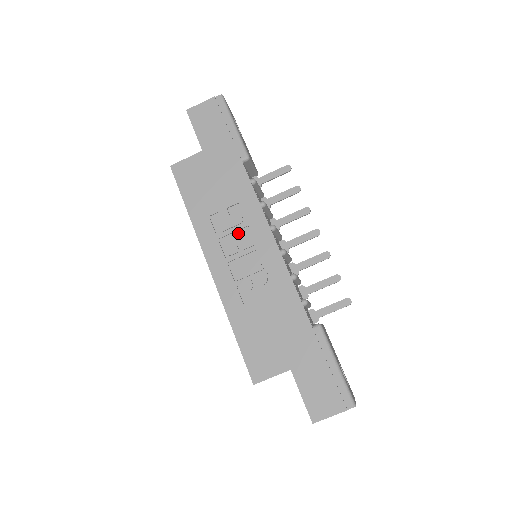
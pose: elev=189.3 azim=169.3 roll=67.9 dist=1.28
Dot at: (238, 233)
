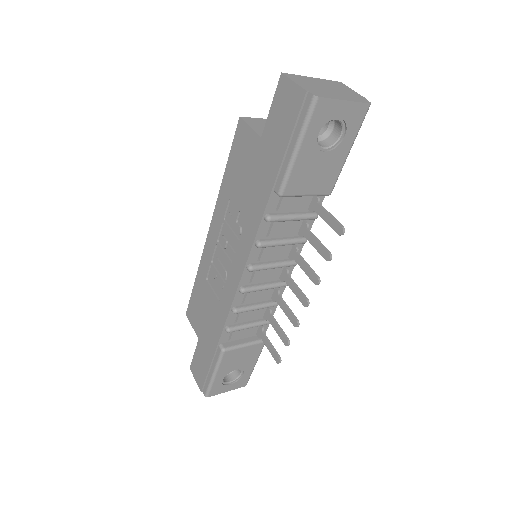
Dot at: (233, 237)
